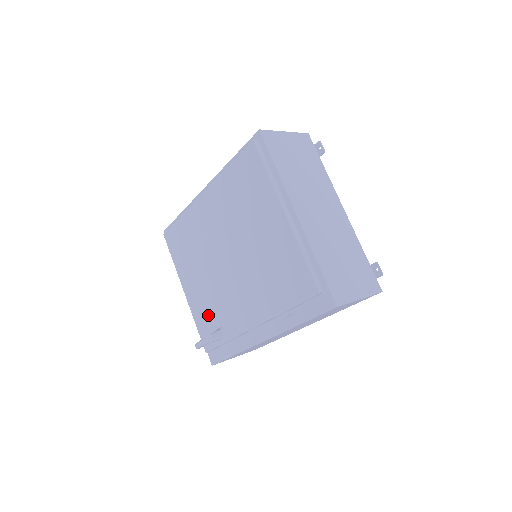
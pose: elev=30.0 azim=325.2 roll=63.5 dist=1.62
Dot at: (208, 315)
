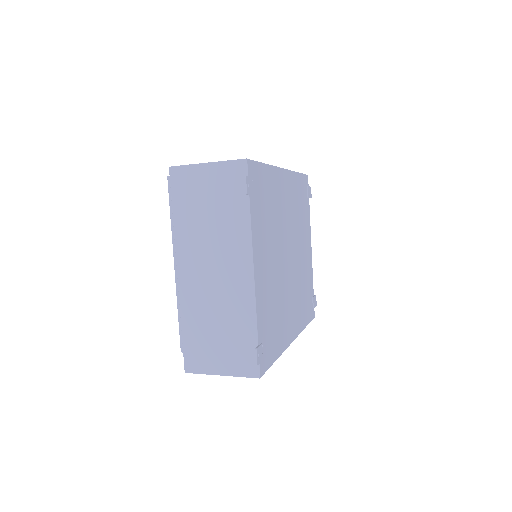
Dot at: occluded
